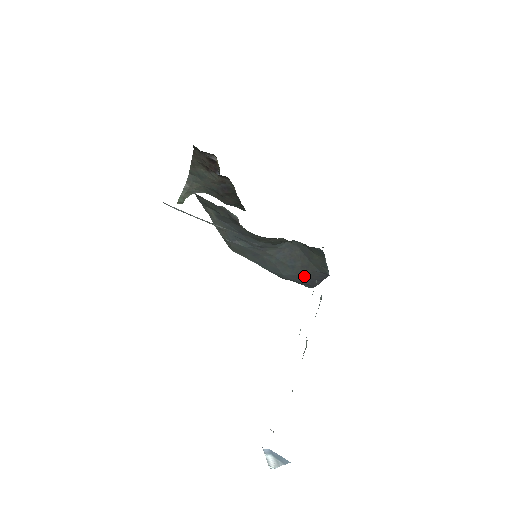
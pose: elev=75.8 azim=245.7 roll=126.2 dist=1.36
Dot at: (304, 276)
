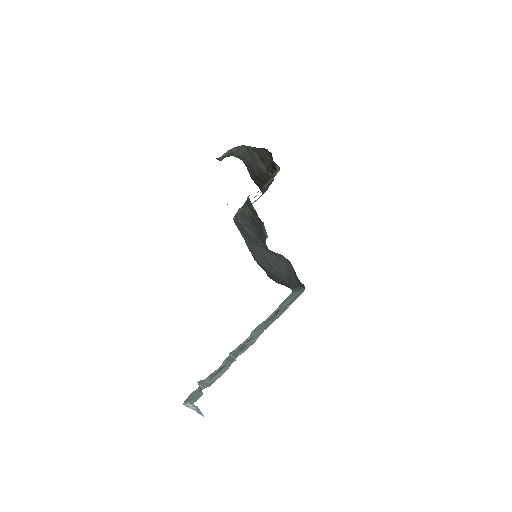
Dot at: (273, 275)
